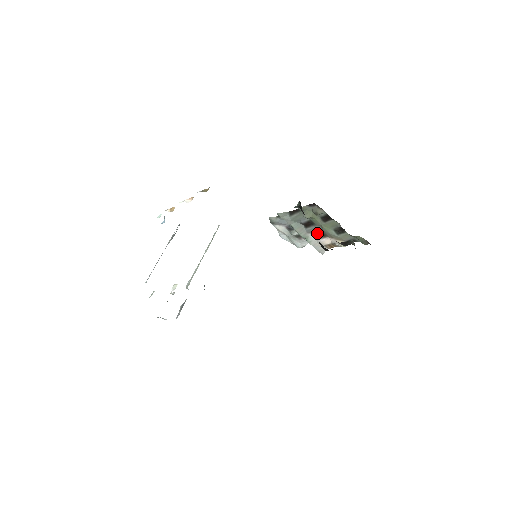
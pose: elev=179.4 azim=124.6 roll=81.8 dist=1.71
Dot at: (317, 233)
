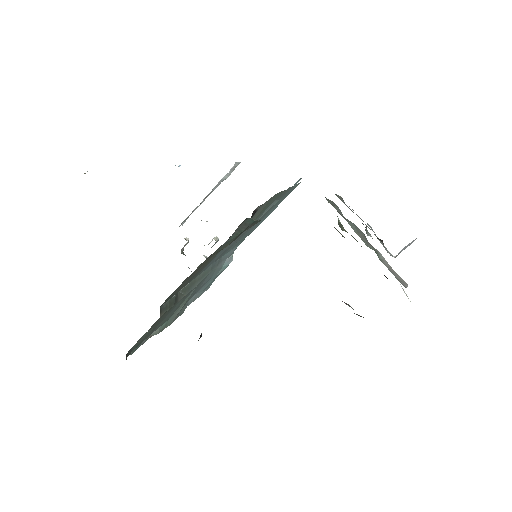
Dot at: occluded
